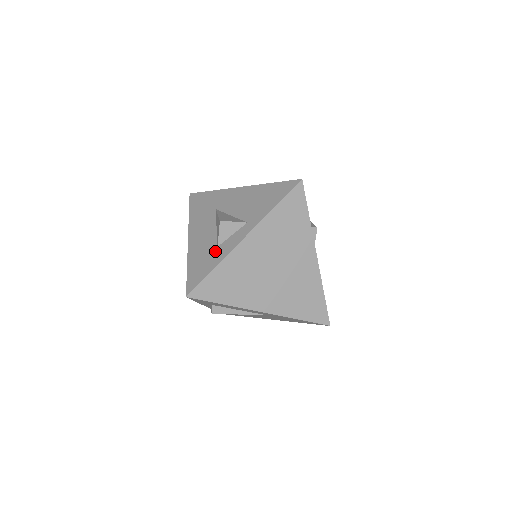
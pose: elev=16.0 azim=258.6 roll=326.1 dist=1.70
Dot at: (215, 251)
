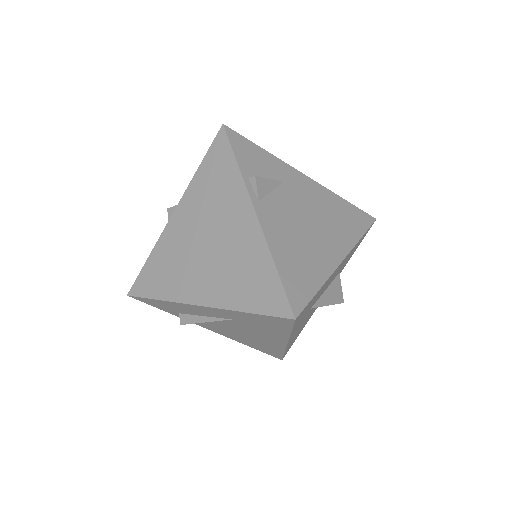
Dot at: occluded
